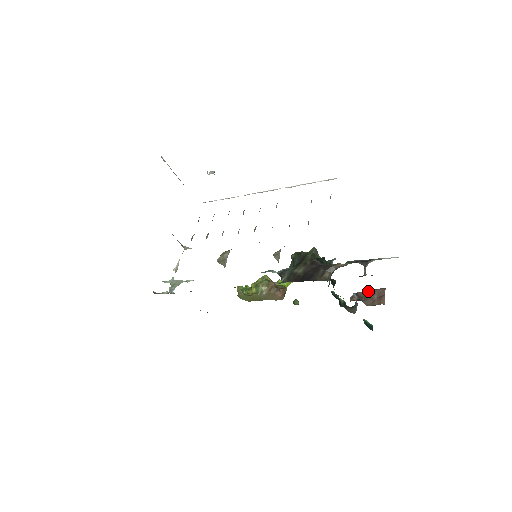
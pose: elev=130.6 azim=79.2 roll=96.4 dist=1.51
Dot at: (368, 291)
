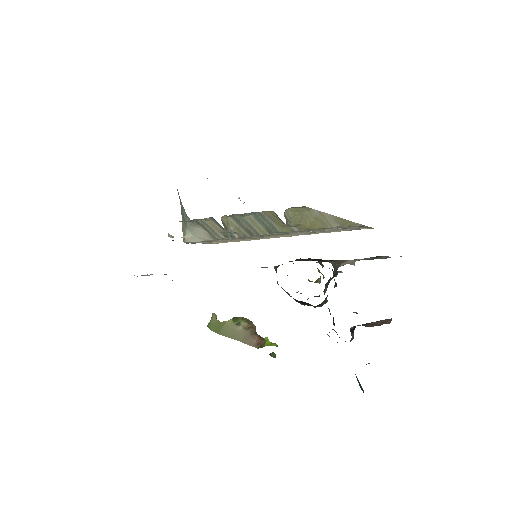
Dot at: occluded
